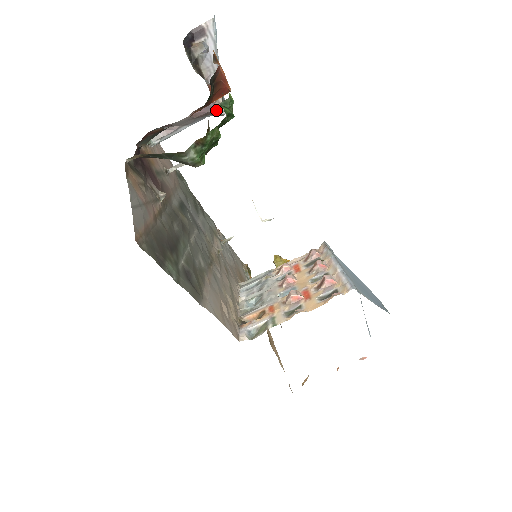
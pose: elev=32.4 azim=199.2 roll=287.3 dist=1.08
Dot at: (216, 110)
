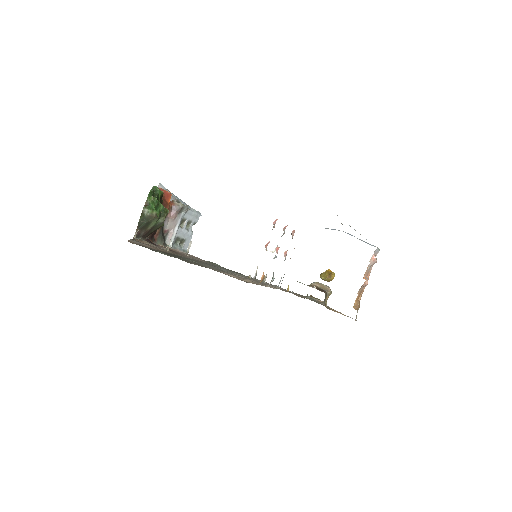
Dot at: (178, 207)
